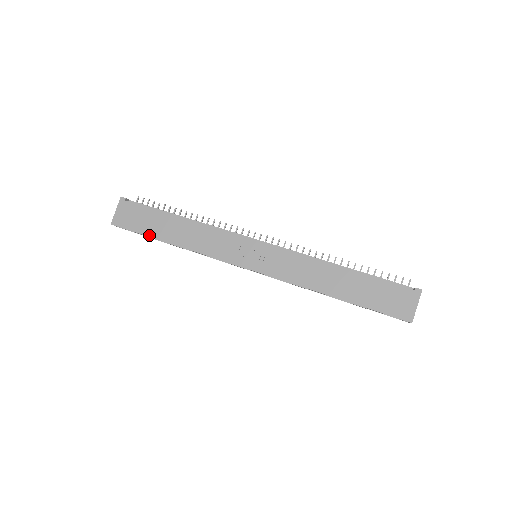
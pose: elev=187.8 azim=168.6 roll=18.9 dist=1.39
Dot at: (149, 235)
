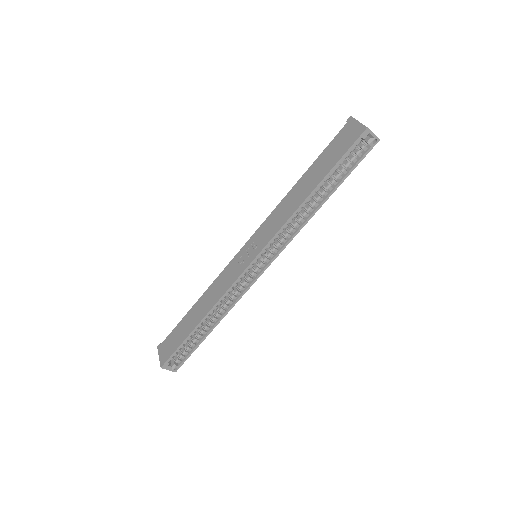
Dot at: (185, 338)
